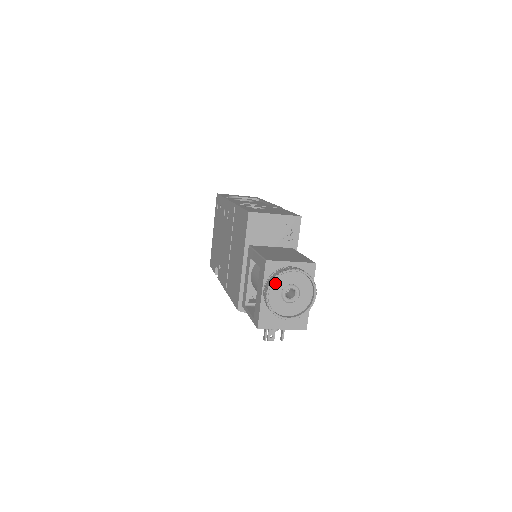
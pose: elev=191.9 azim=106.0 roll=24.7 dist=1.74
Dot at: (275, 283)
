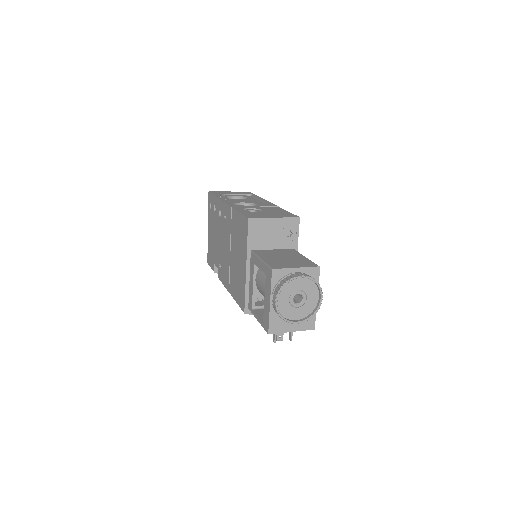
Dot at: (283, 290)
